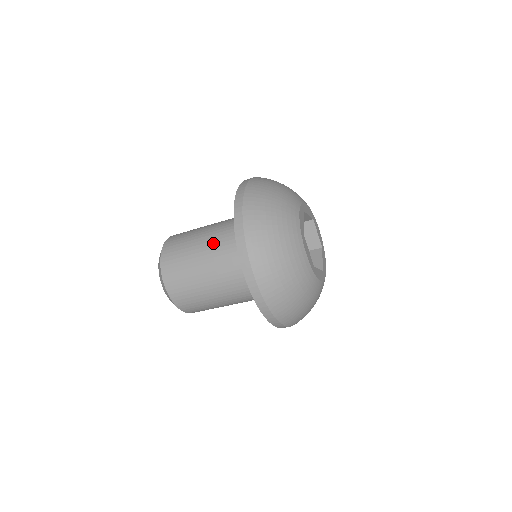
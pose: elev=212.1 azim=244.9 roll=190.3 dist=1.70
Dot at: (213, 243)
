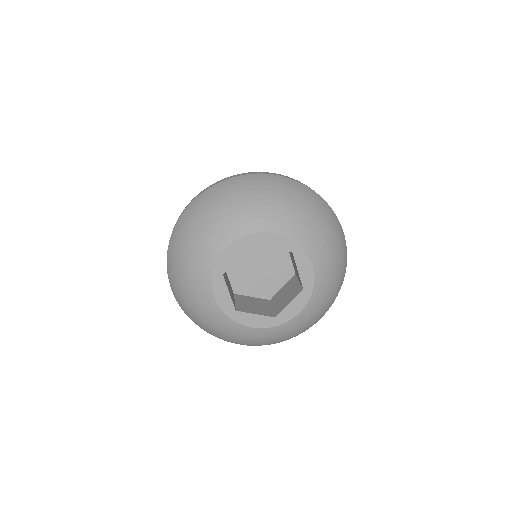
Dot at: occluded
